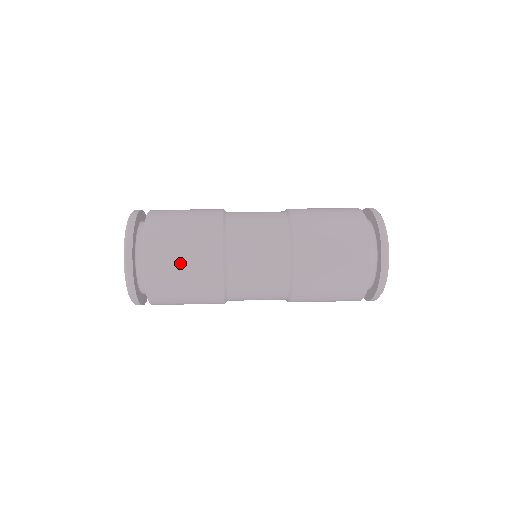
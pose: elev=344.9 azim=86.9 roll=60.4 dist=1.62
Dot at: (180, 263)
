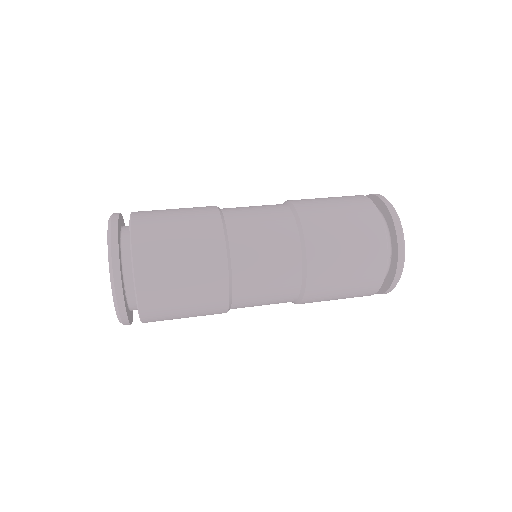
Dot at: (177, 259)
